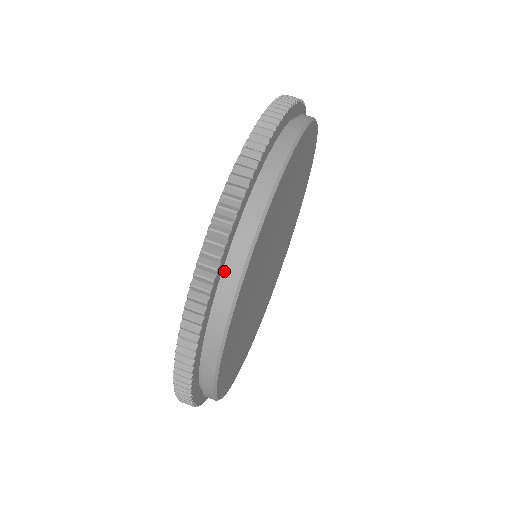
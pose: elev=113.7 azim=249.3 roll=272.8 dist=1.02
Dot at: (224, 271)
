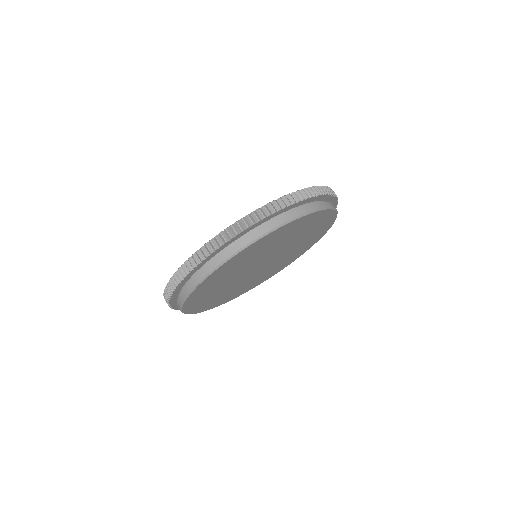
Dot at: (212, 259)
